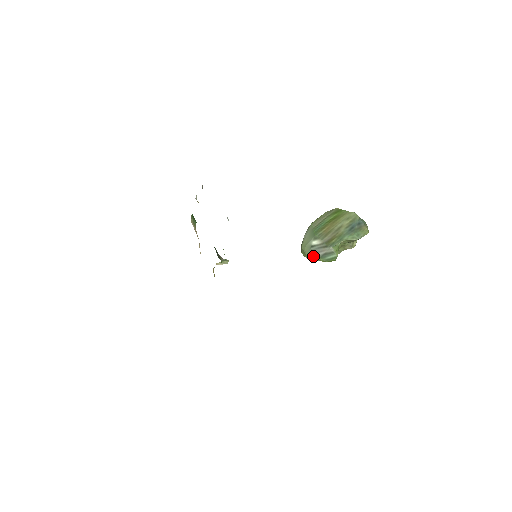
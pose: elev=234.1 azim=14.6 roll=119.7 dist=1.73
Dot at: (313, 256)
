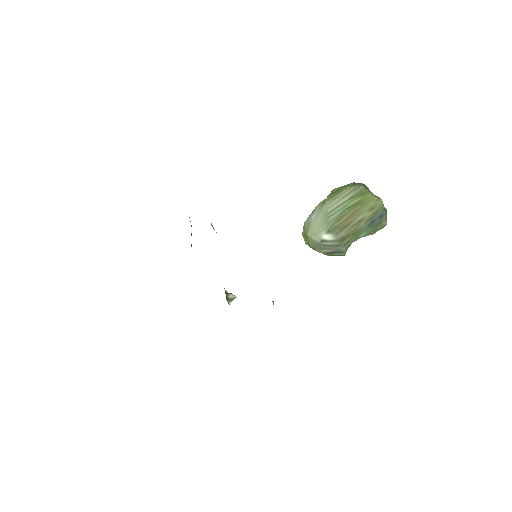
Dot at: (318, 250)
